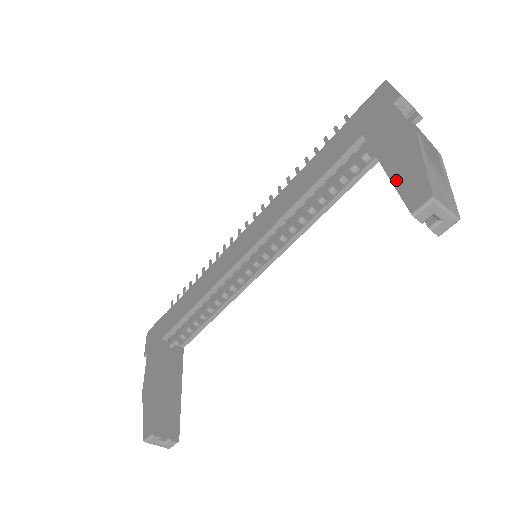
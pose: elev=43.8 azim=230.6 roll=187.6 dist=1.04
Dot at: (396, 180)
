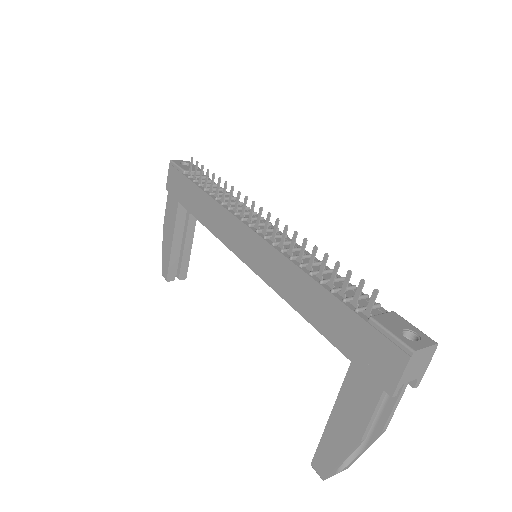
Dot at: (325, 438)
